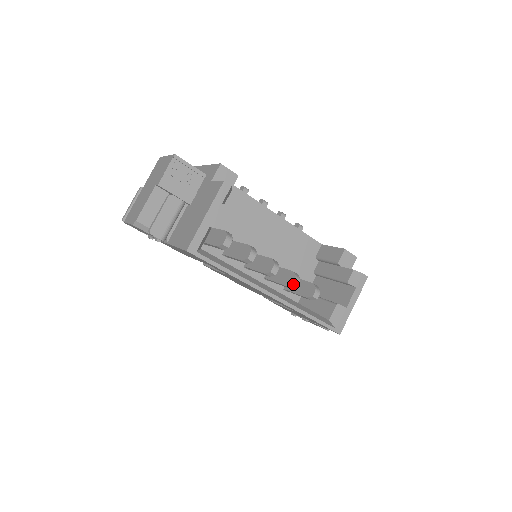
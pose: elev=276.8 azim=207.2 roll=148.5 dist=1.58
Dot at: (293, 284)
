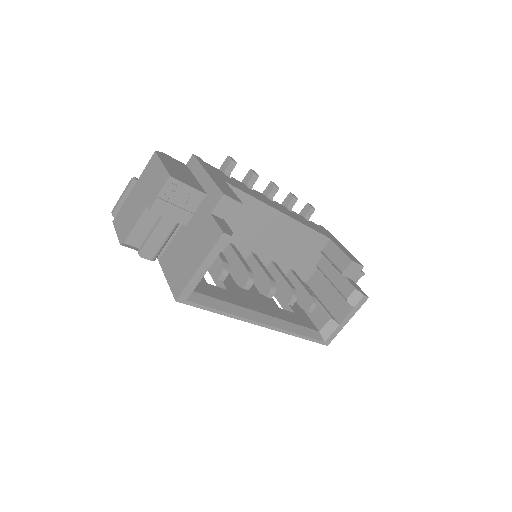
Dot at: (289, 303)
